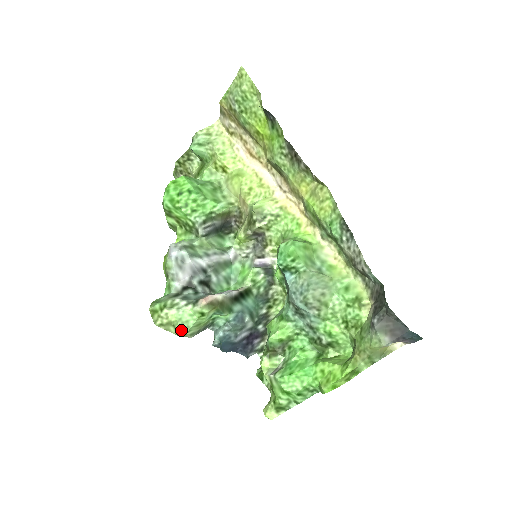
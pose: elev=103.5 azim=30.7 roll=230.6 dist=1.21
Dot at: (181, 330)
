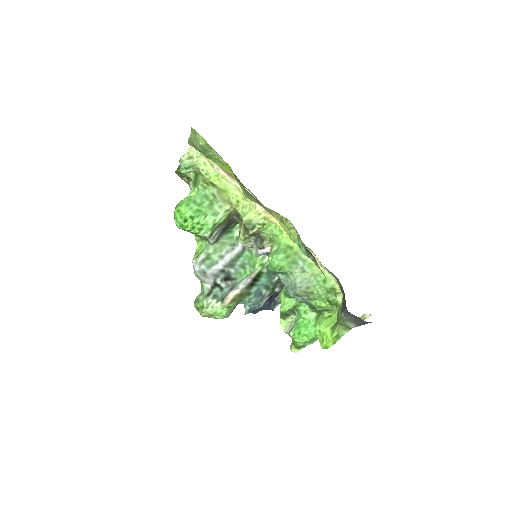
Dot at: (219, 318)
